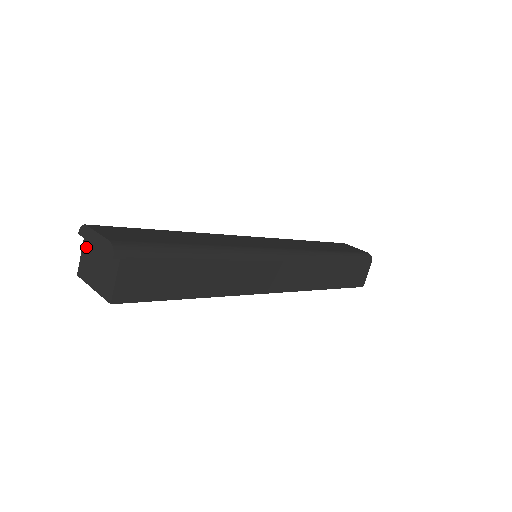
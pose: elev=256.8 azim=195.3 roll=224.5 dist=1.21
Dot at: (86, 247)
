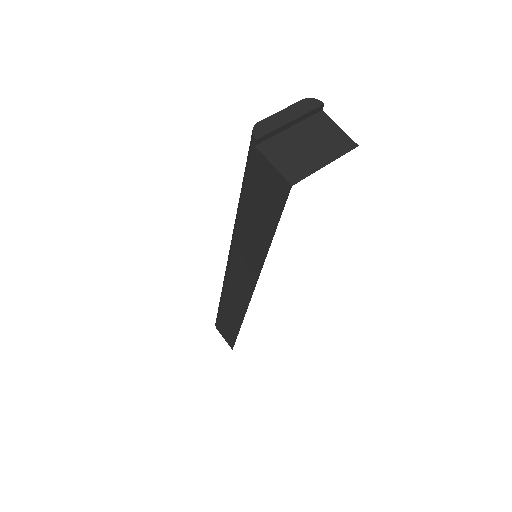
Dot at: (272, 151)
